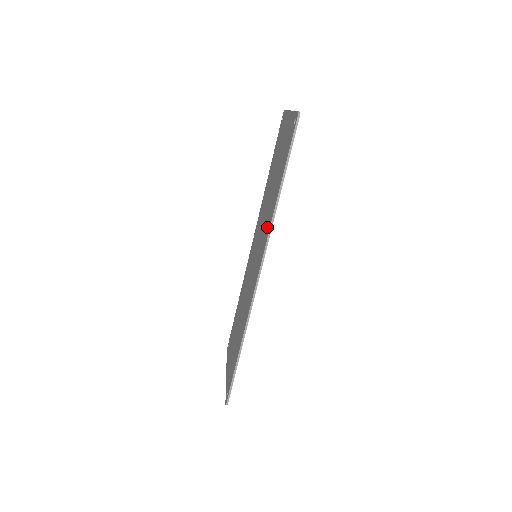
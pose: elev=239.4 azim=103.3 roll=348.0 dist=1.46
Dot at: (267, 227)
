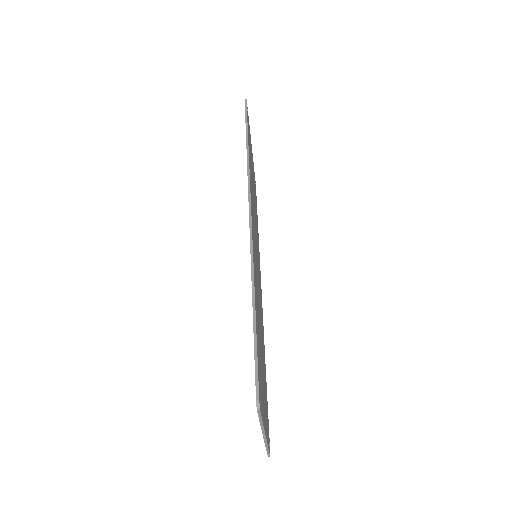
Dot at: occluded
